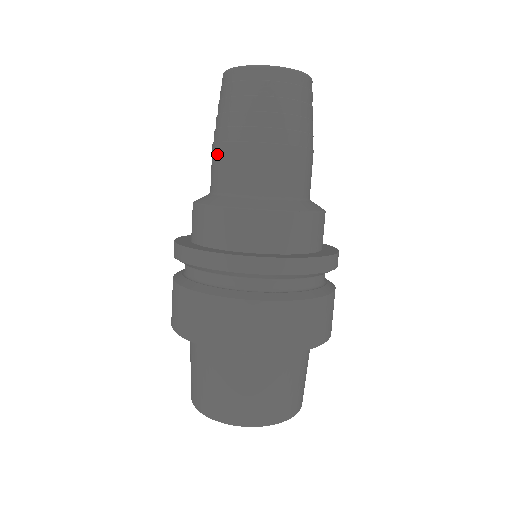
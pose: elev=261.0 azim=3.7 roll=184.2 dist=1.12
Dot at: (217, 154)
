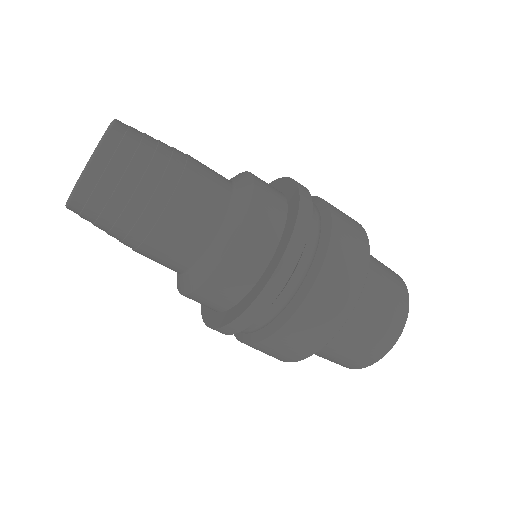
Dot at: occluded
